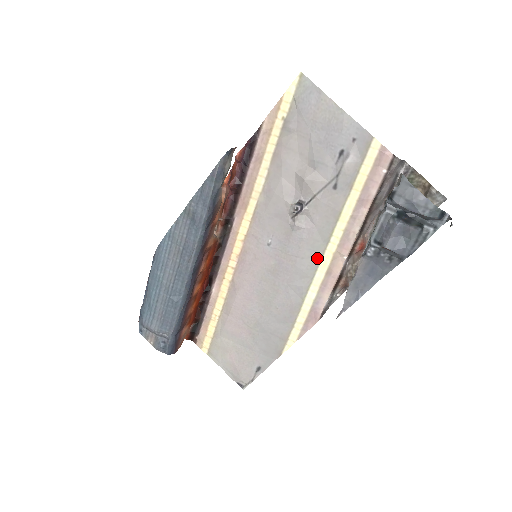
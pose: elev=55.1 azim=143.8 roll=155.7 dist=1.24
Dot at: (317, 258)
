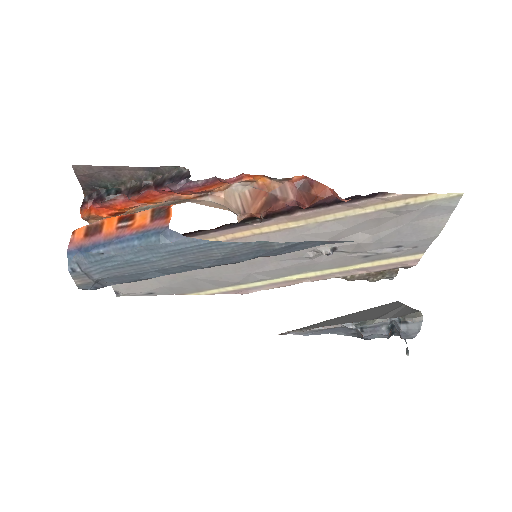
Dot at: (293, 273)
